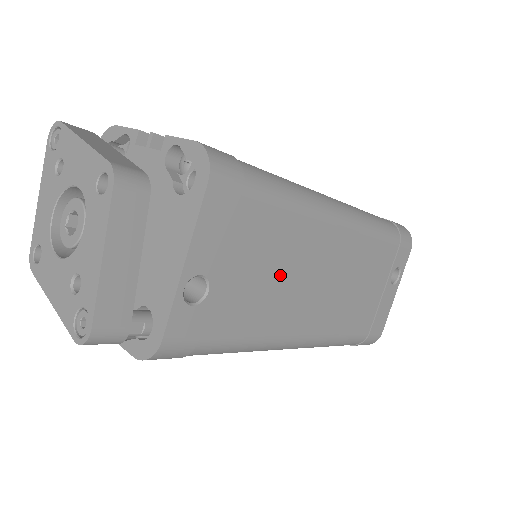
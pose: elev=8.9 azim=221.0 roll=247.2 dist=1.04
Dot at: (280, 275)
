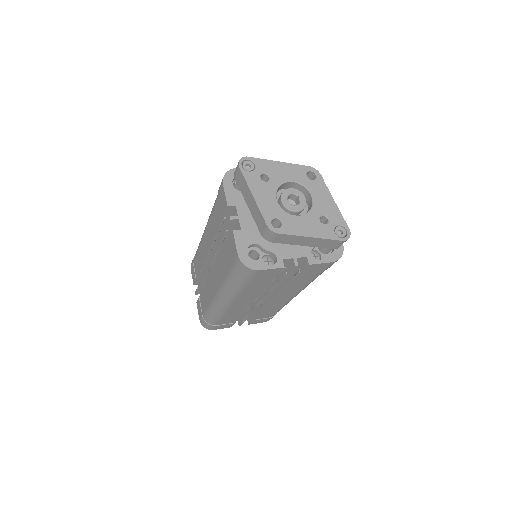
Dot at: occluded
